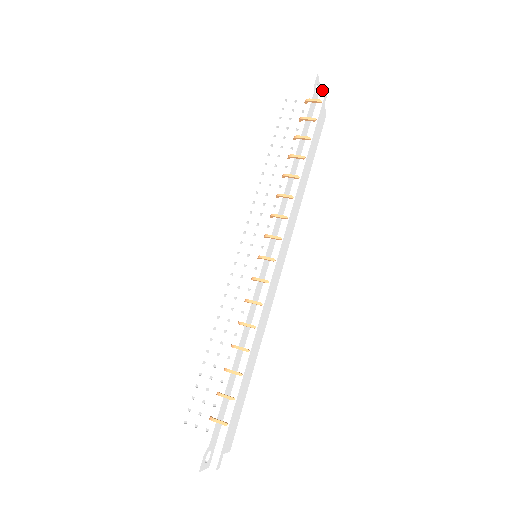
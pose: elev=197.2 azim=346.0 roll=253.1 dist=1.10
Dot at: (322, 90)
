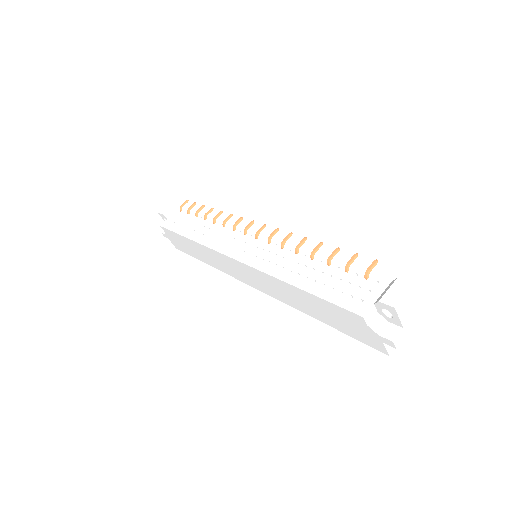
Dot at: occluded
